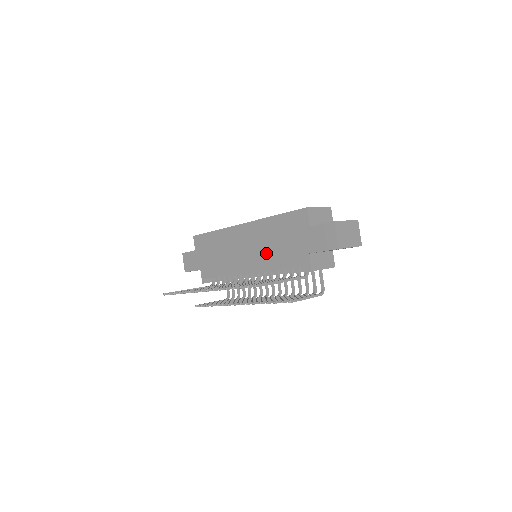
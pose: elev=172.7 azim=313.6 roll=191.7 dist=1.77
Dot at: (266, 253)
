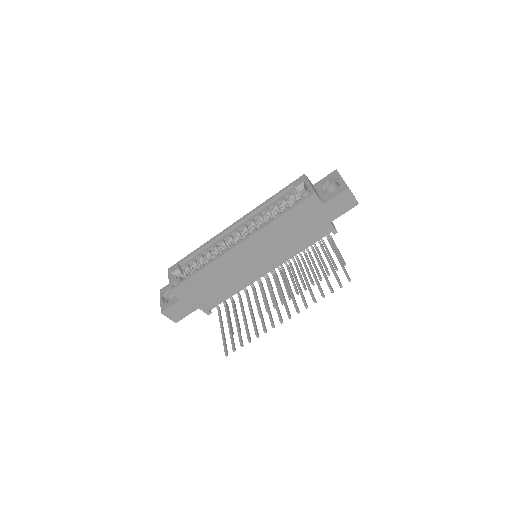
Dot at: (282, 249)
